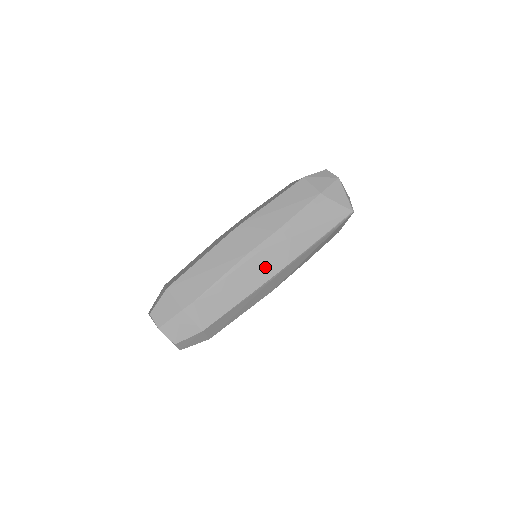
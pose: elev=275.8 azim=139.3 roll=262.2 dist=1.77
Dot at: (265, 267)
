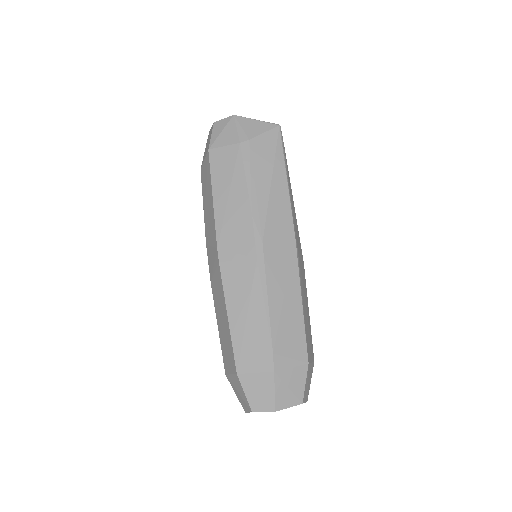
Dot at: (282, 252)
